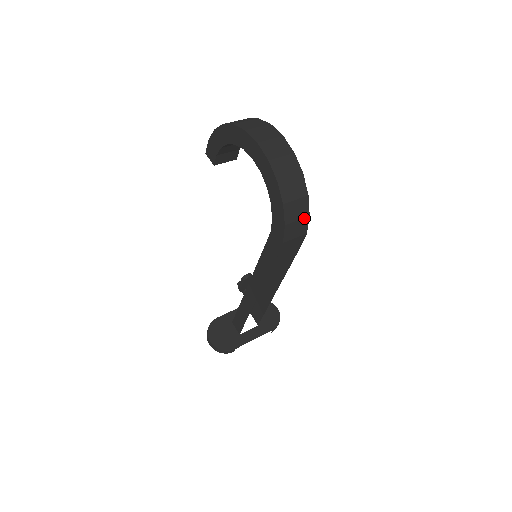
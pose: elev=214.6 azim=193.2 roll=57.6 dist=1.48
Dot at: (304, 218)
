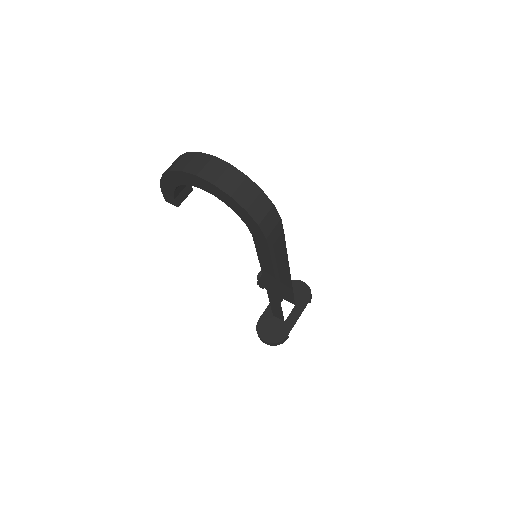
Dot at: (270, 209)
